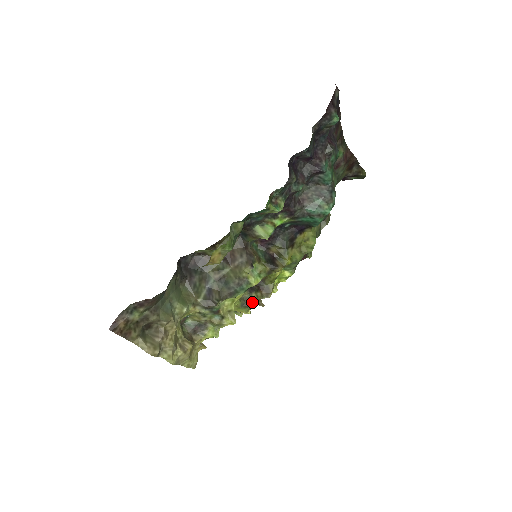
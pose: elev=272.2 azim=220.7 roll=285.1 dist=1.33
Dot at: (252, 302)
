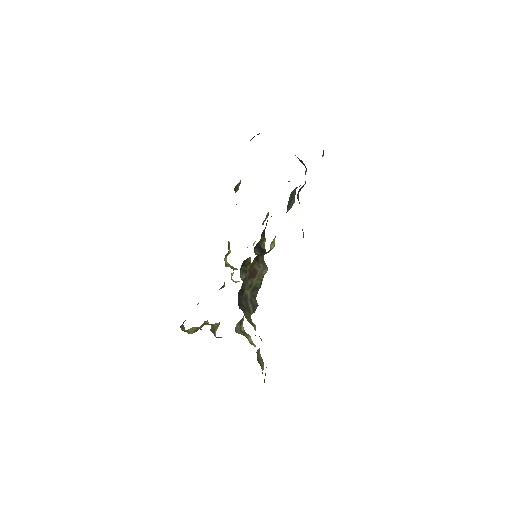
Dot at: occluded
